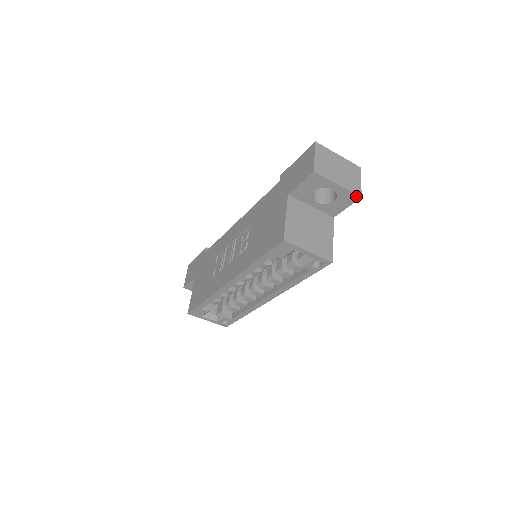
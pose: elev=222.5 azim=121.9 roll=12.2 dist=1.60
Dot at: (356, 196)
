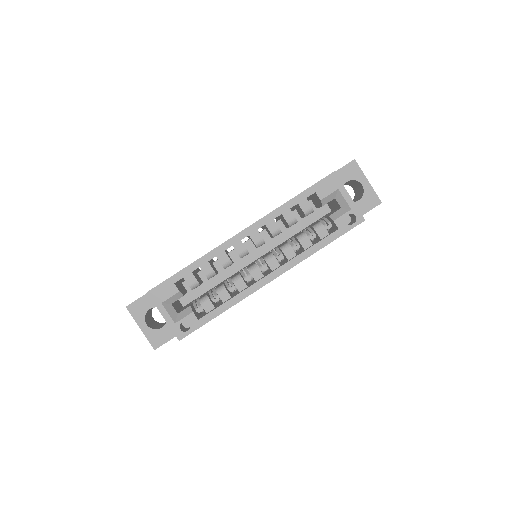
Dot at: (378, 200)
